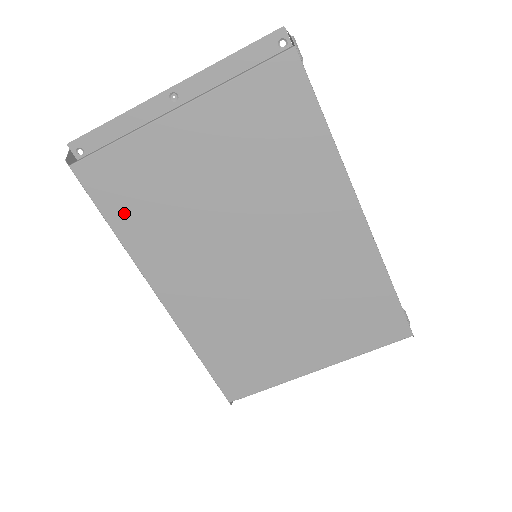
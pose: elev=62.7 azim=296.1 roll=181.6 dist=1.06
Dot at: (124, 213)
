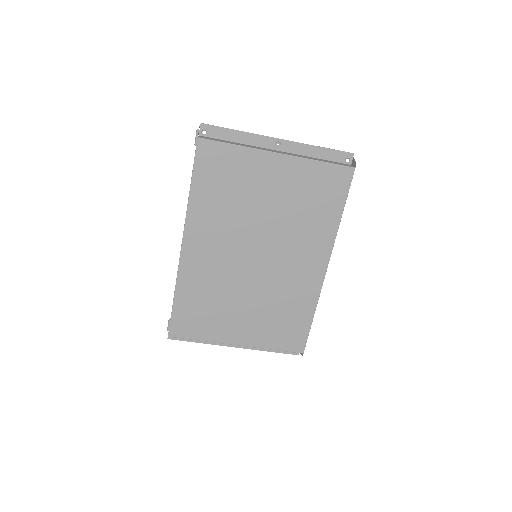
Dot at: (206, 183)
